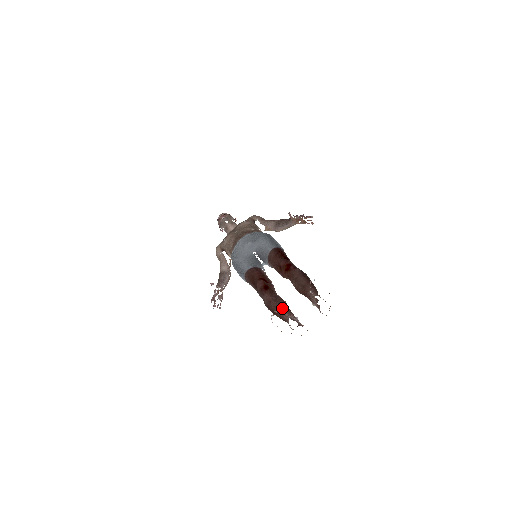
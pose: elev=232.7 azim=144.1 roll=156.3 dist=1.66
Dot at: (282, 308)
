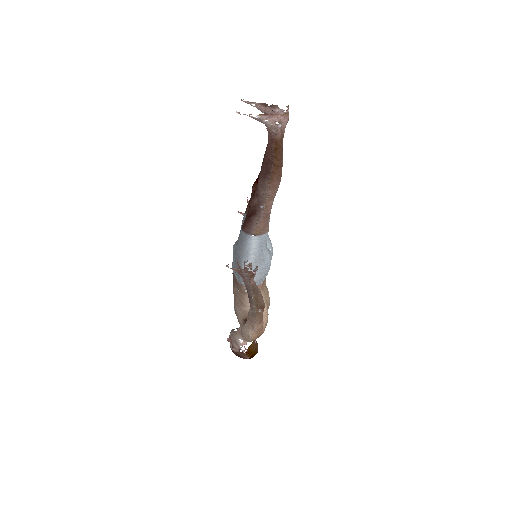
Dot at: (266, 153)
